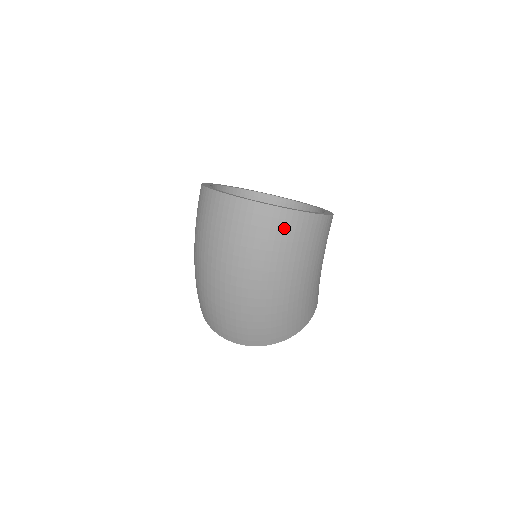
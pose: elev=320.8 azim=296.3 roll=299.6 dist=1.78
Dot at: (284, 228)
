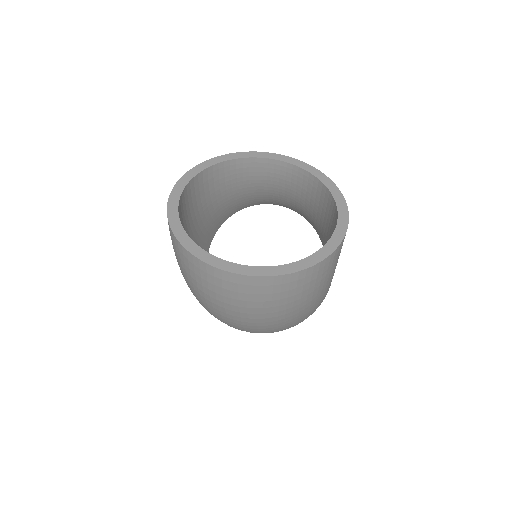
Dot at: (289, 288)
